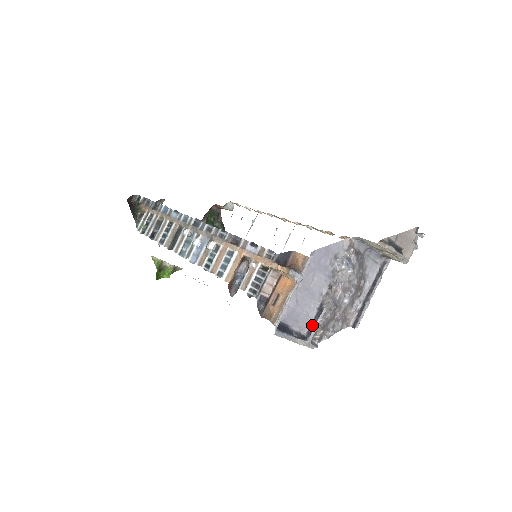
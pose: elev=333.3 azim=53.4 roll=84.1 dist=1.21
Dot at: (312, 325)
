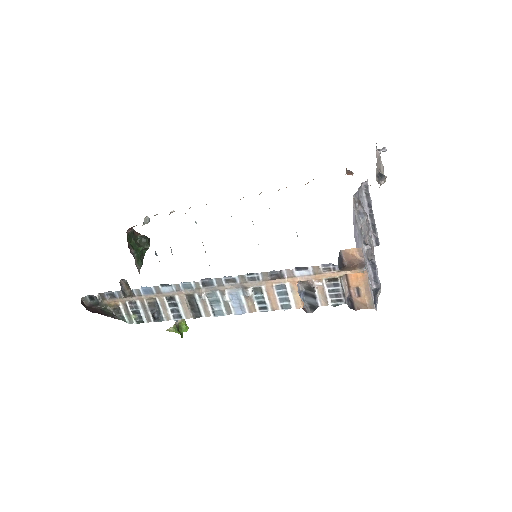
Dot at: (375, 278)
